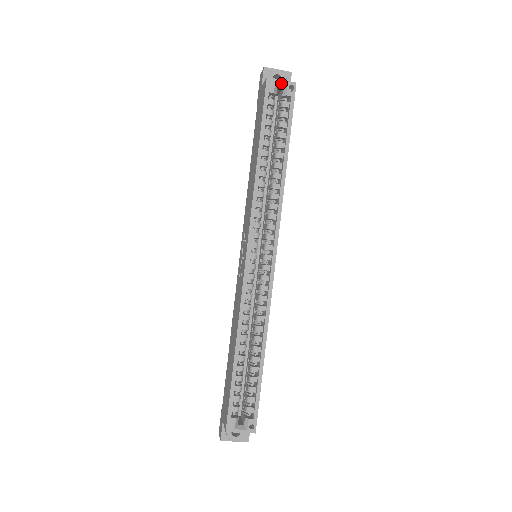
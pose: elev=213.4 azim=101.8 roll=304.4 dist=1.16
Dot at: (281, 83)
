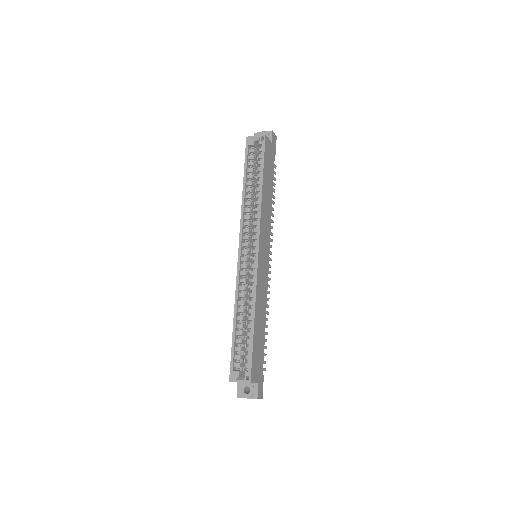
Dot at: (256, 137)
